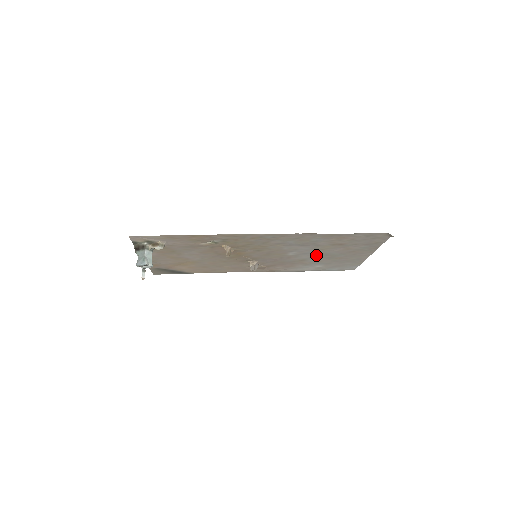
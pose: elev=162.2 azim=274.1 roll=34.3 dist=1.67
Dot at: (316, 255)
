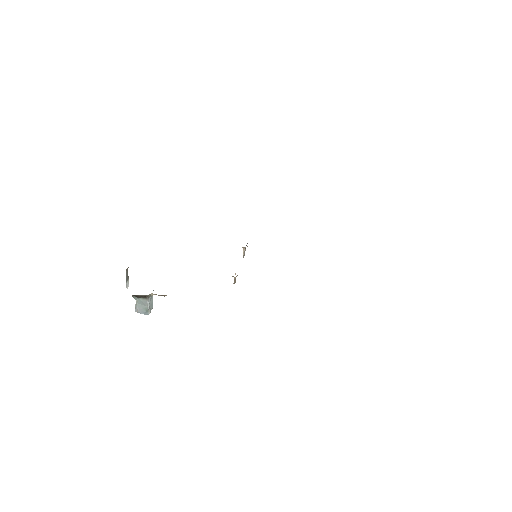
Dot at: occluded
